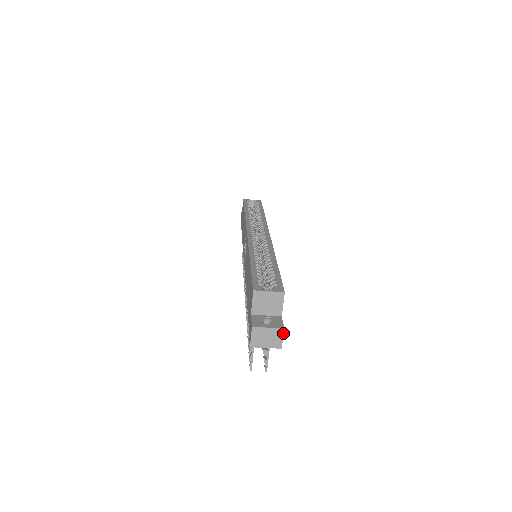
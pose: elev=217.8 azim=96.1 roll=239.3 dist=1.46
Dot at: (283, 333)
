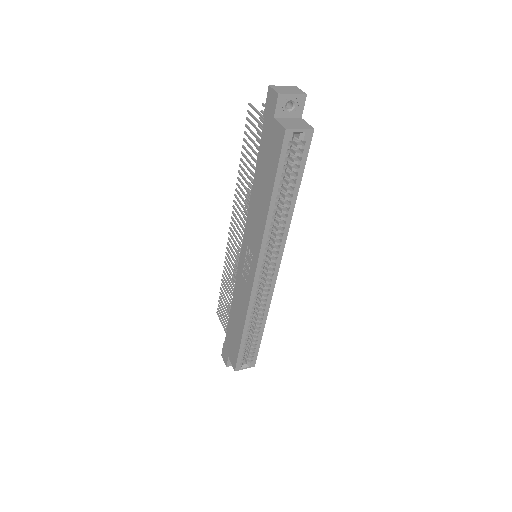
Dot at: occluded
